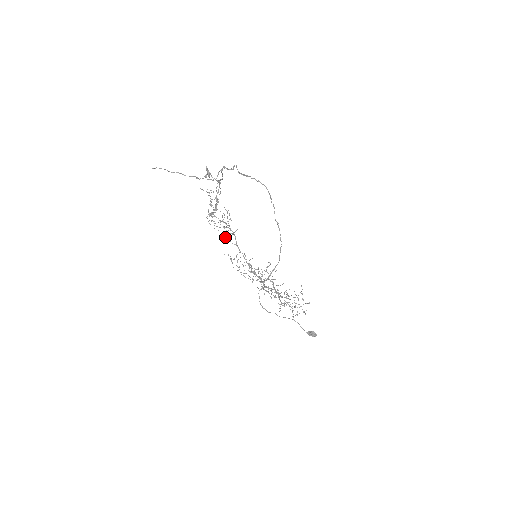
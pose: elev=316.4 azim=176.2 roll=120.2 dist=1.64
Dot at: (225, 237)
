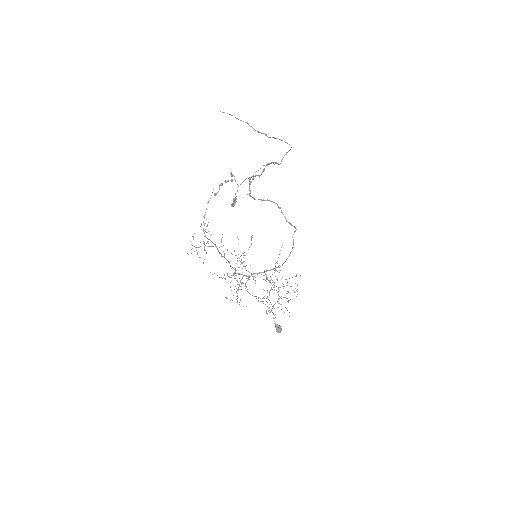
Dot at: (221, 239)
